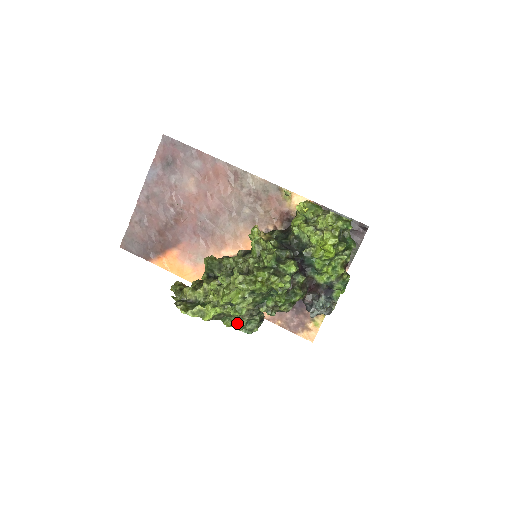
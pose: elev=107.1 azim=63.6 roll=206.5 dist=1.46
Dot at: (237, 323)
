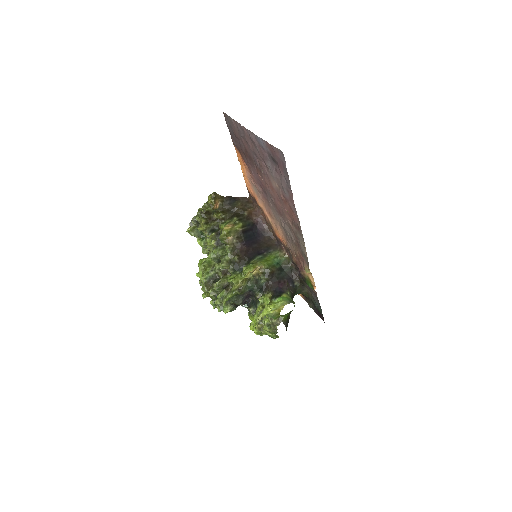
Dot at: occluded
